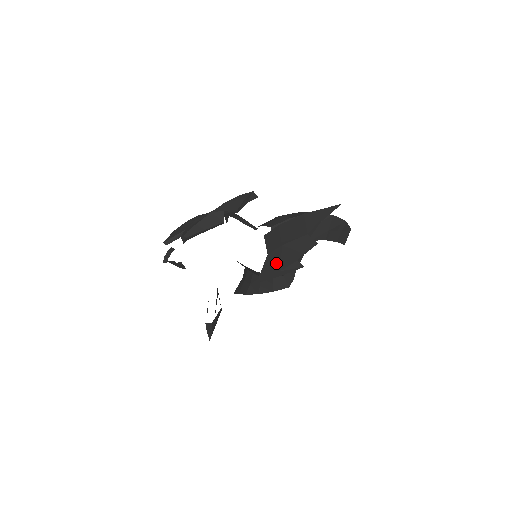
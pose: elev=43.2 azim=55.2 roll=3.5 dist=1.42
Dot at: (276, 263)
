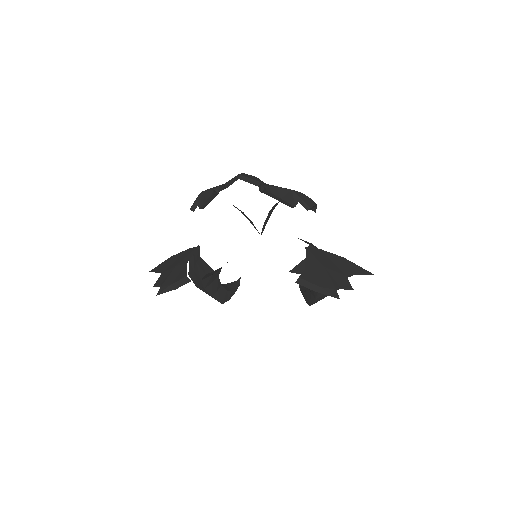
Dot at: (317, 277)
